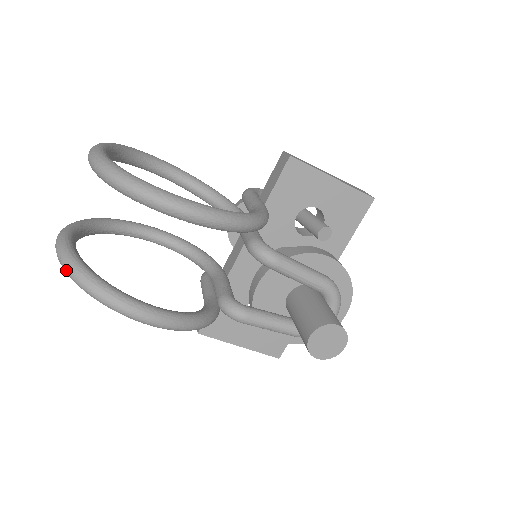
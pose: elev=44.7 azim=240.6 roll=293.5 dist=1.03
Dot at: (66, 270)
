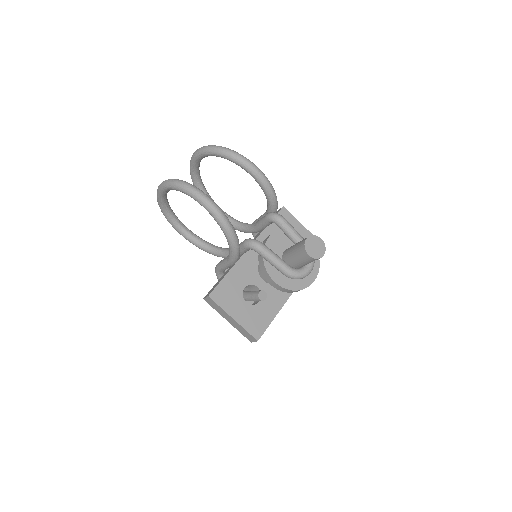
Dot at: (175, 181)
